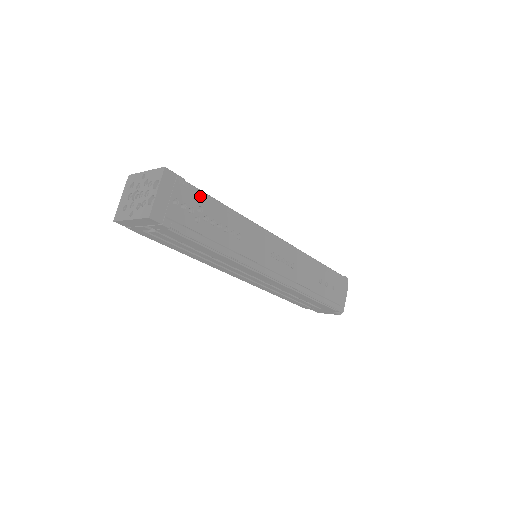
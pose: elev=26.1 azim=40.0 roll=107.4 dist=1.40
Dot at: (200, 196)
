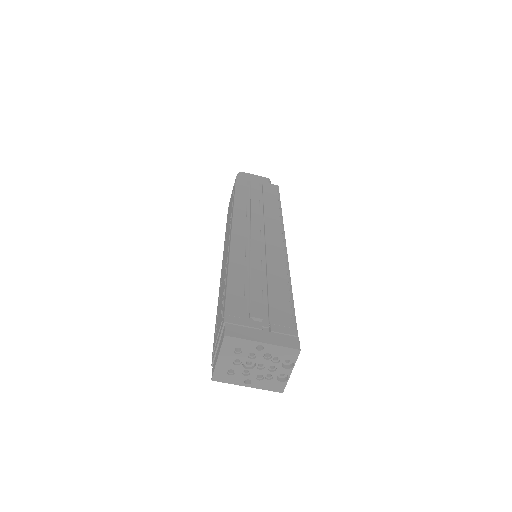
Dot at: occluded
